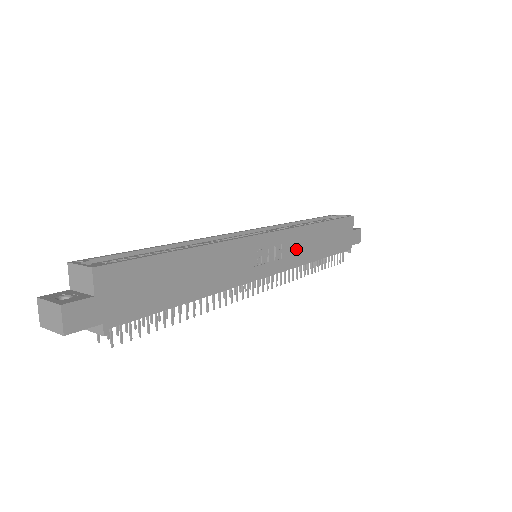
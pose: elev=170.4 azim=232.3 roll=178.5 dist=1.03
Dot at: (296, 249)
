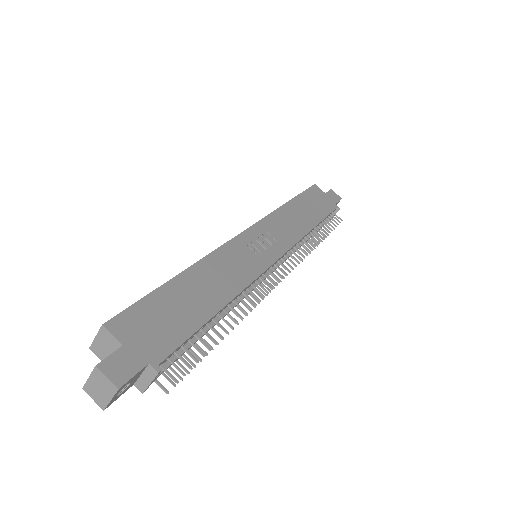
Dot at: (285, 229)
